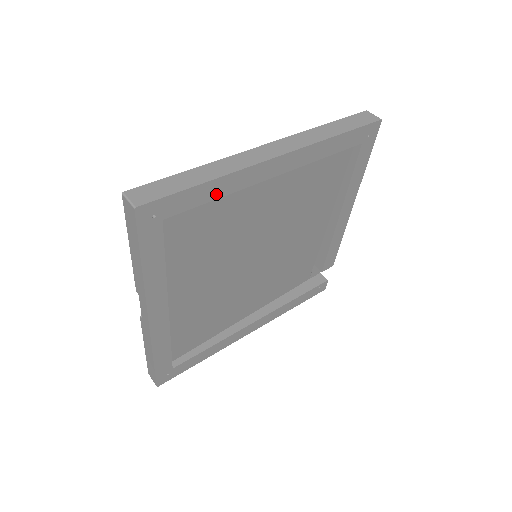
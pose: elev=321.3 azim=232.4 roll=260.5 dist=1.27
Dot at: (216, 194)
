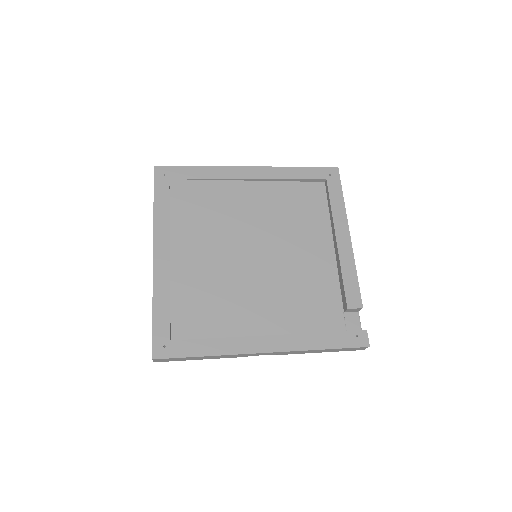
Dot at: (205, 176)
